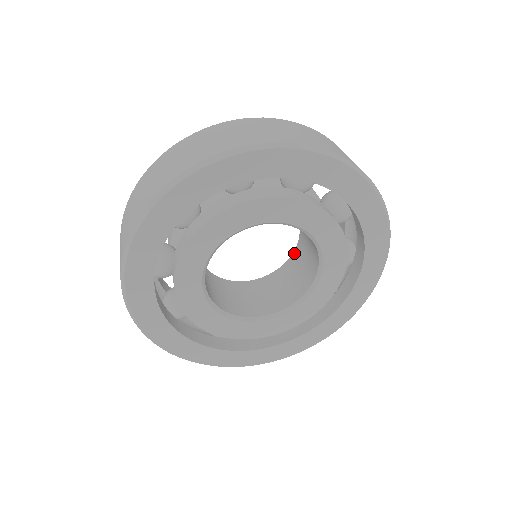
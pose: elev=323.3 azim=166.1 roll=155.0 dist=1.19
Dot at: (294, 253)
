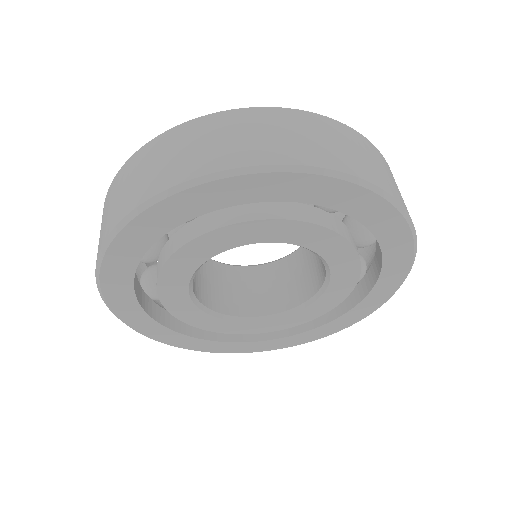
Dot at: occluded
